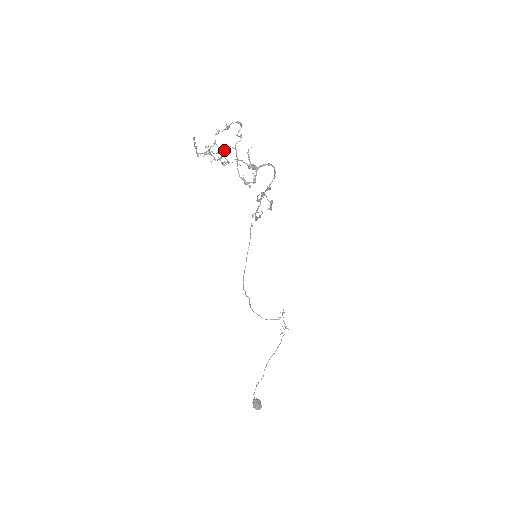
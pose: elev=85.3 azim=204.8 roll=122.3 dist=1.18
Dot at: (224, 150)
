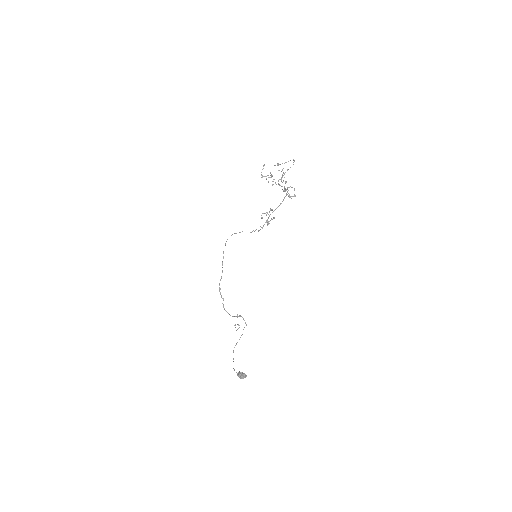
Dot at: (282, 175)
